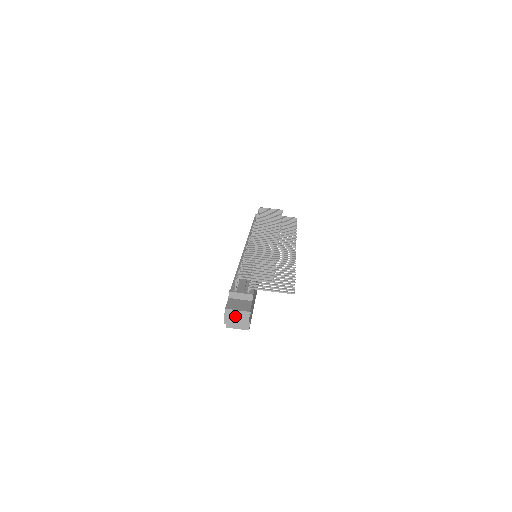
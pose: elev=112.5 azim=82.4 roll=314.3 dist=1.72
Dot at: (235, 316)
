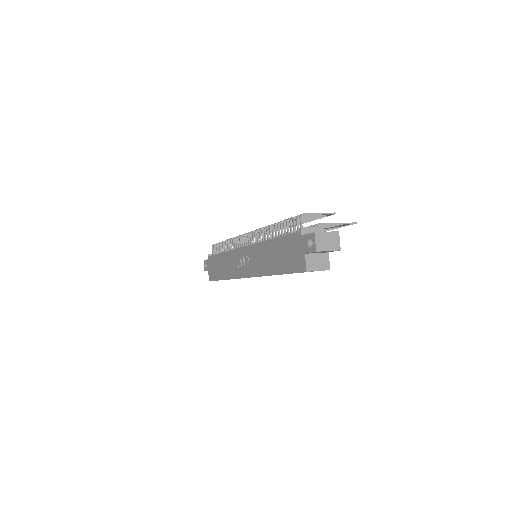
Dot at: (326, 240)
